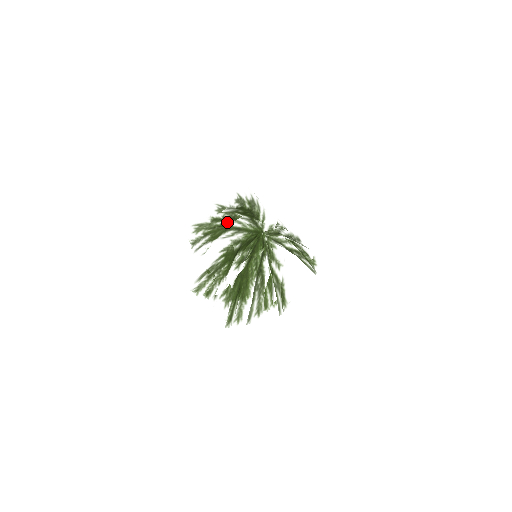
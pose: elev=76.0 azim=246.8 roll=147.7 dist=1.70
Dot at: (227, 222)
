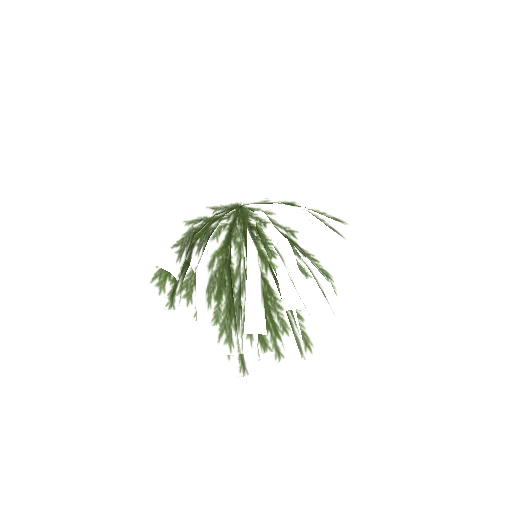
Dot at: occluded
